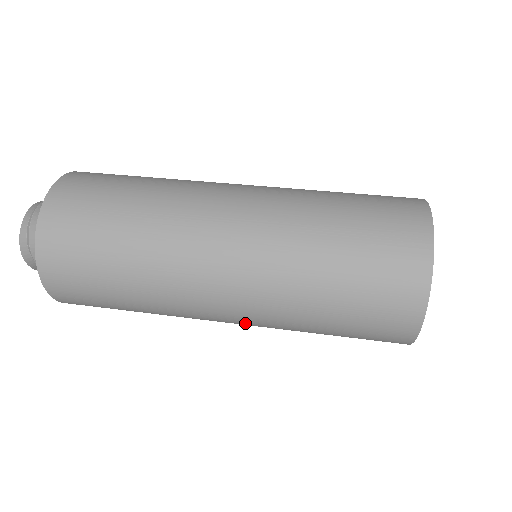
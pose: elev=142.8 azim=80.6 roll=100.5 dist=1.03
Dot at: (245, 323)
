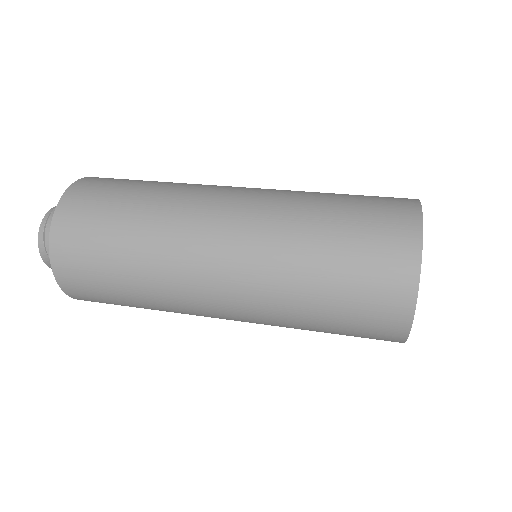
Dot at: occluded
